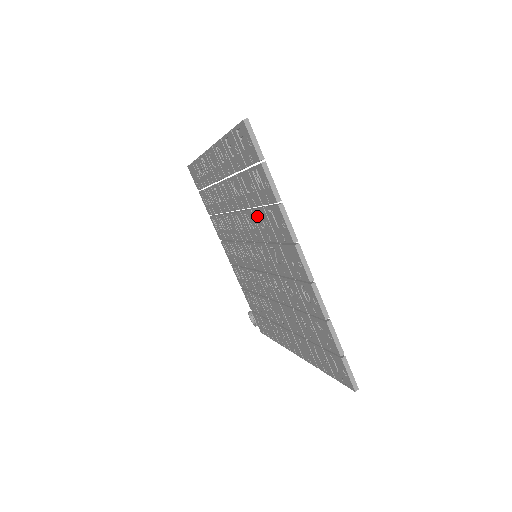
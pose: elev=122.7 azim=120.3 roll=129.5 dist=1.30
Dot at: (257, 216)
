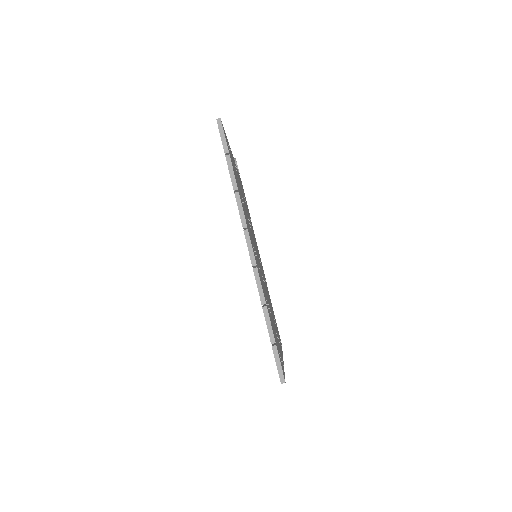
Dot at: occluded
